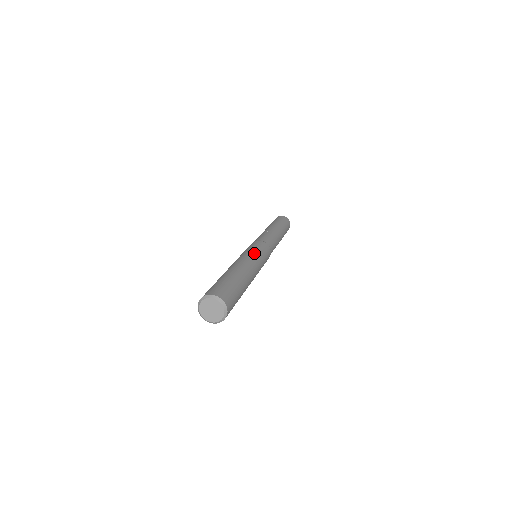
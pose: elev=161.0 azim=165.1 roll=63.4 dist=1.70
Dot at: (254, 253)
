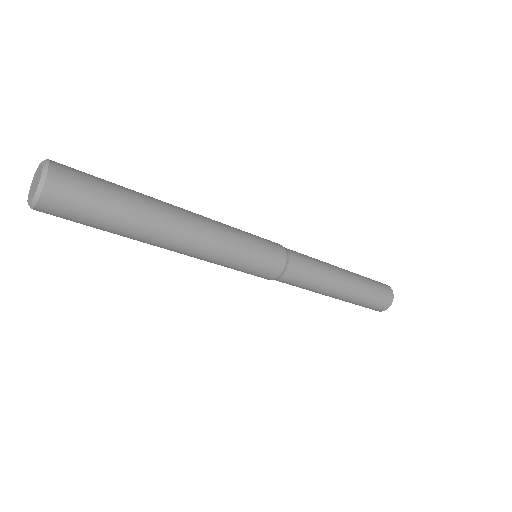
Dot at: occluded
